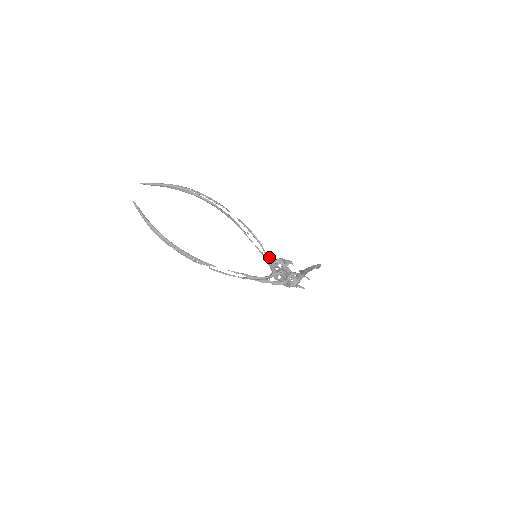
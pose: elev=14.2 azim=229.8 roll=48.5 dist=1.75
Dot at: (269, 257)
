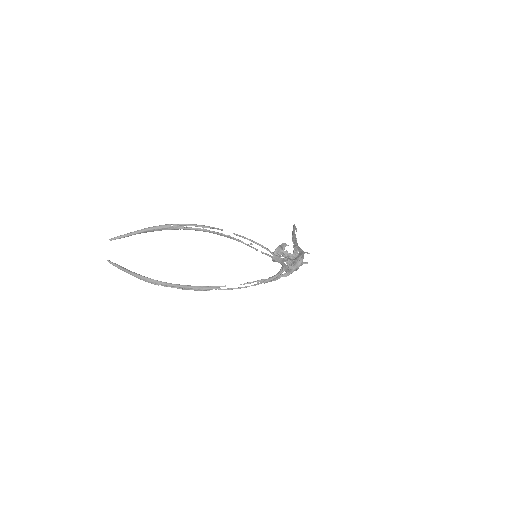
Dot at: (278, 256)
